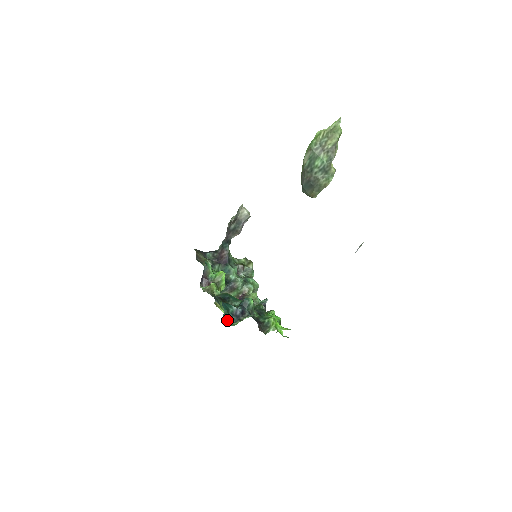
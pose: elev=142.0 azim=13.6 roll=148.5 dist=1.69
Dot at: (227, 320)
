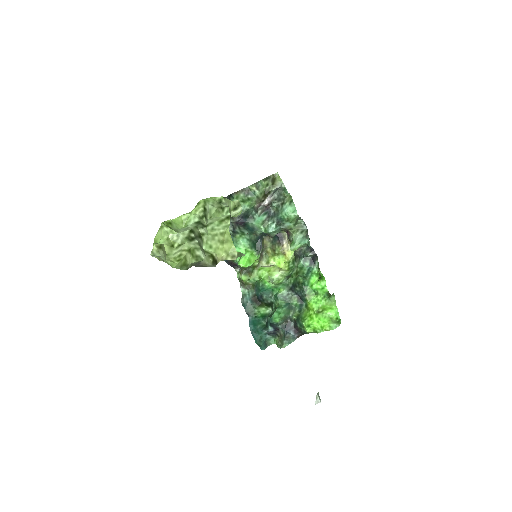
Dot at: (266, 342)
